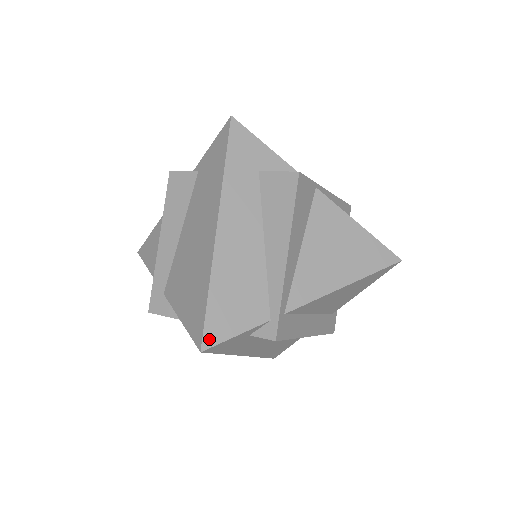
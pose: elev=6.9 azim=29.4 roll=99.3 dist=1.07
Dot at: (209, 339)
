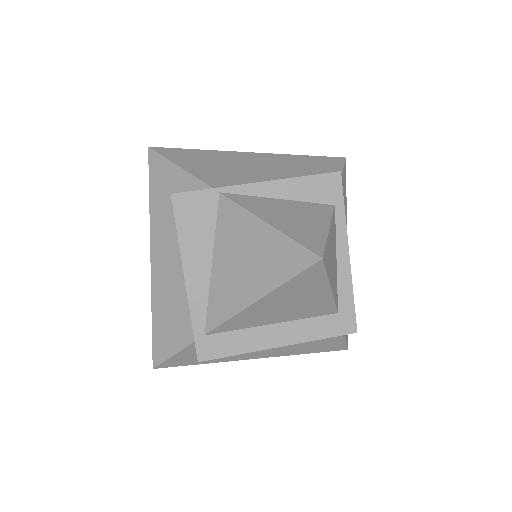
Dot at: (156, 358)
